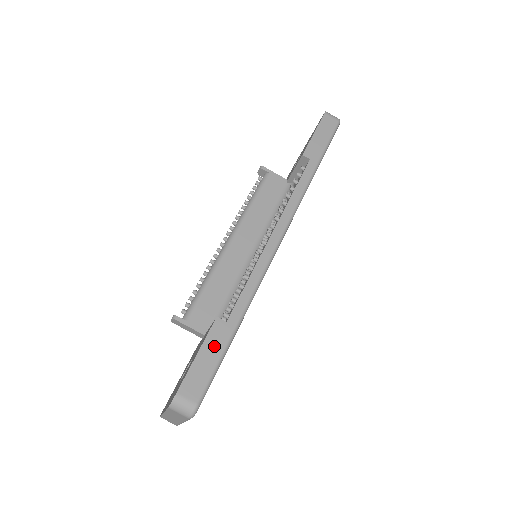
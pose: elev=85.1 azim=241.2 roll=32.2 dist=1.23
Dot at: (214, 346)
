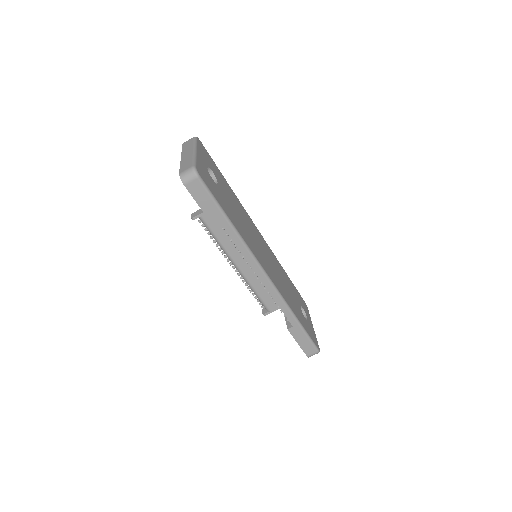
Dot at: (300, 336)
